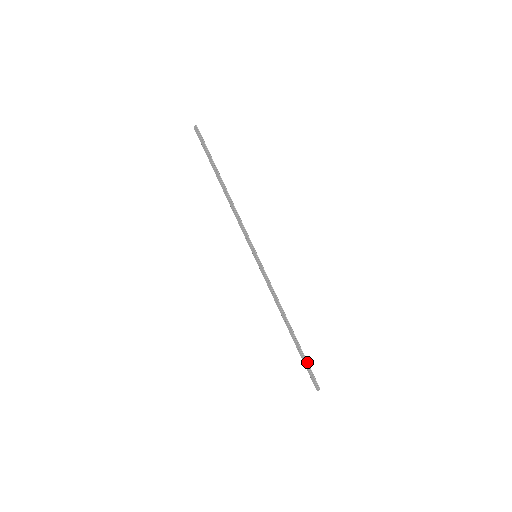
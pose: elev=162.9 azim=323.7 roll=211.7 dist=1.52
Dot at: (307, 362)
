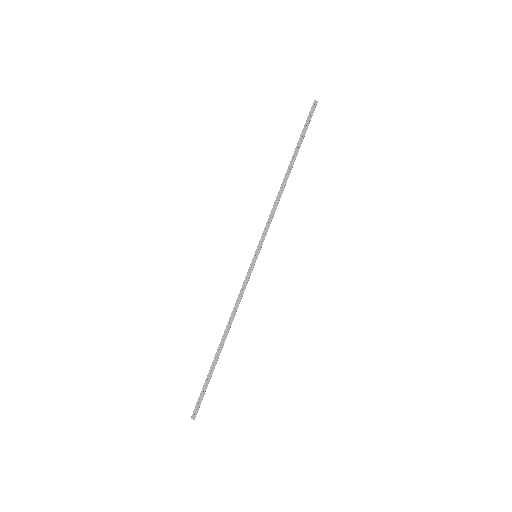
Dot at: (207, 385)
